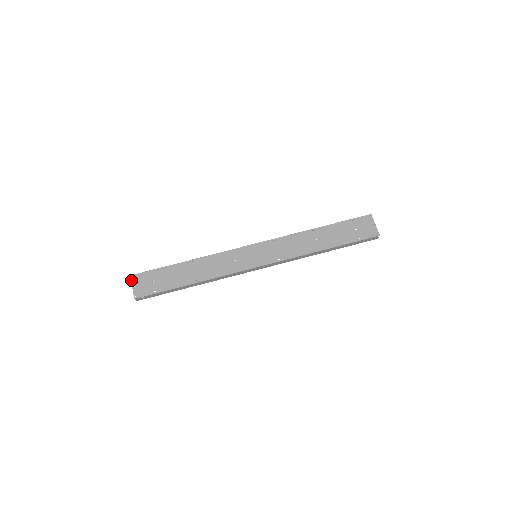
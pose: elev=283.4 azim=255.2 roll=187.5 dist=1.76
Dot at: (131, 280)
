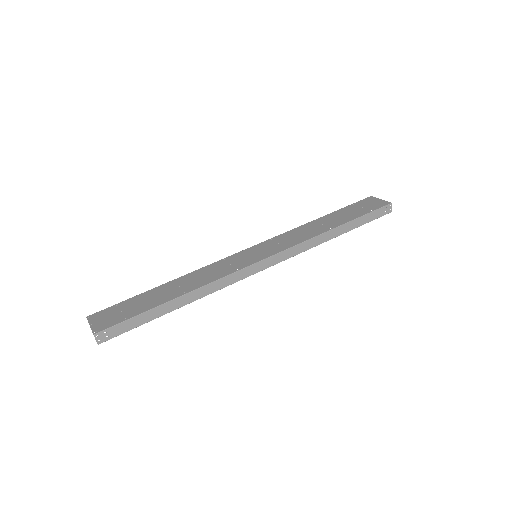
Dot at: occluded
